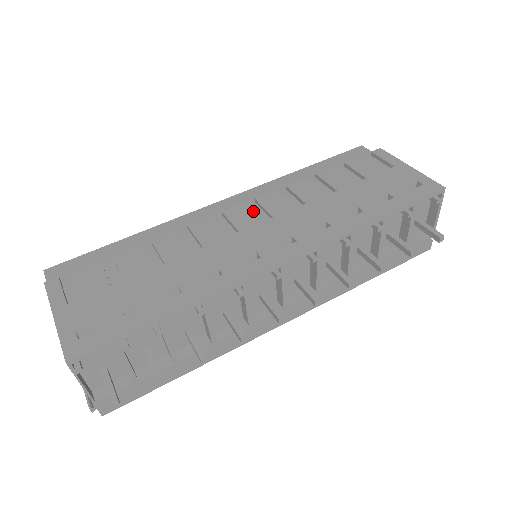
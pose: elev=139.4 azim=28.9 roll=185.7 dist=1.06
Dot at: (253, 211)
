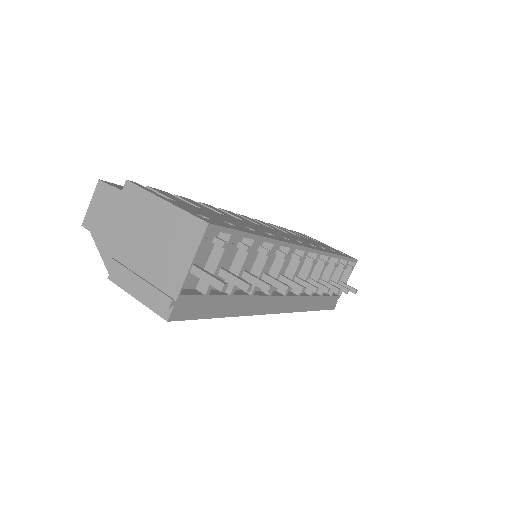
Dot at: occluded
